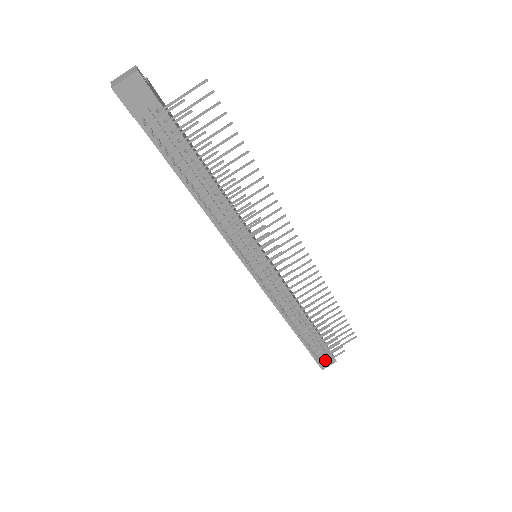
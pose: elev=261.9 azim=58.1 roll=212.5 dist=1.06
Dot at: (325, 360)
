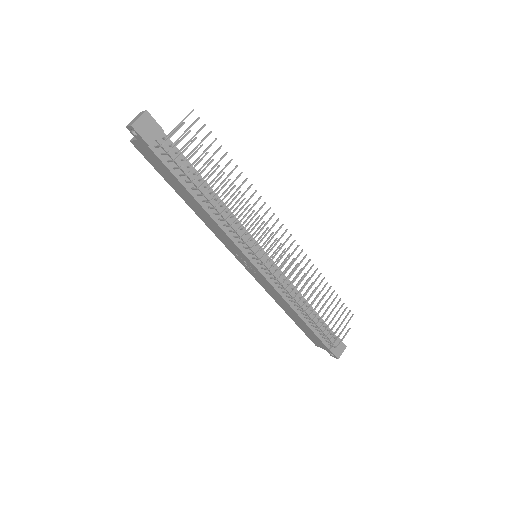
Dot at: (337, 347)
